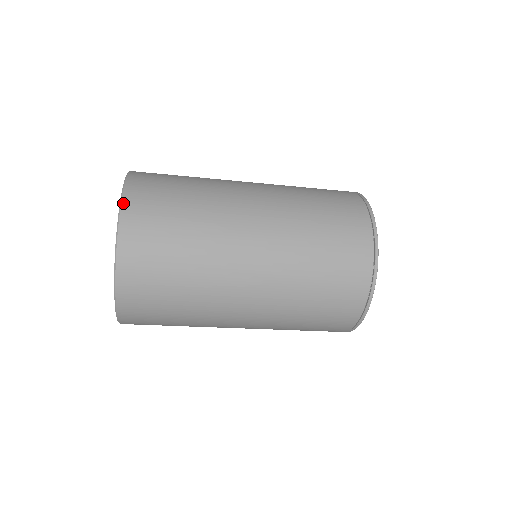
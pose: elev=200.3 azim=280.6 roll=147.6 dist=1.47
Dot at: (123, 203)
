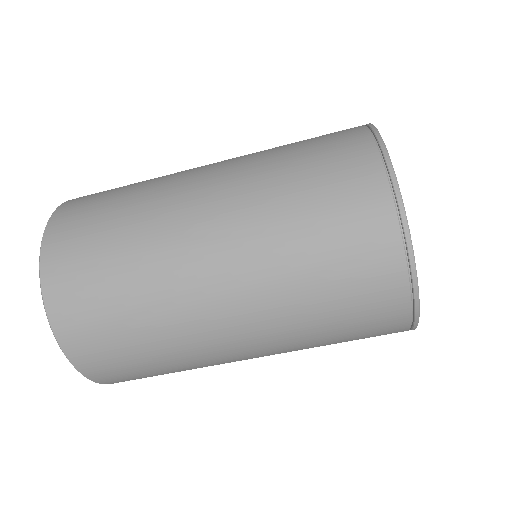
Dot at: (61, 205)
